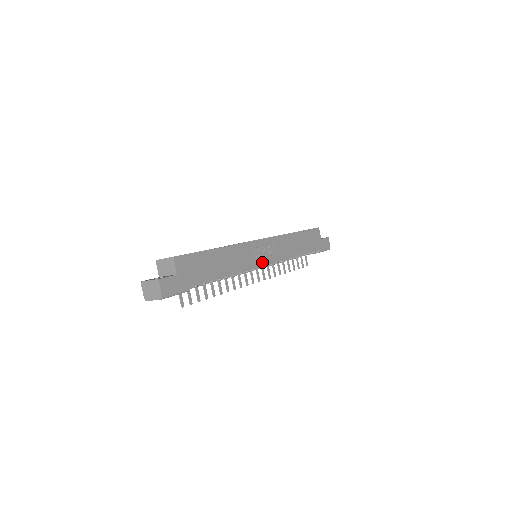
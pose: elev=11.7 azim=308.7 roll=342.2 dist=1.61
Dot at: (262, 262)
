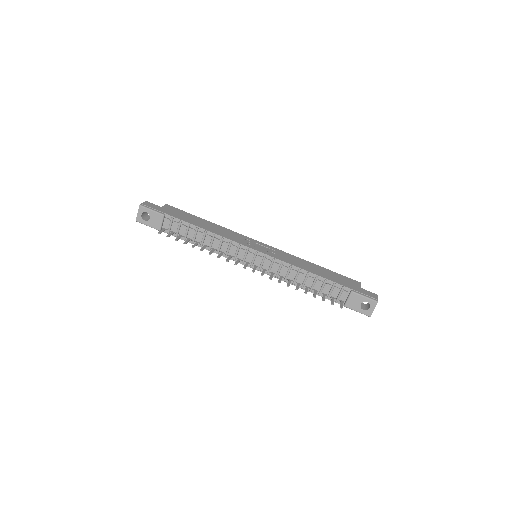
Dot at: (253, 247)
